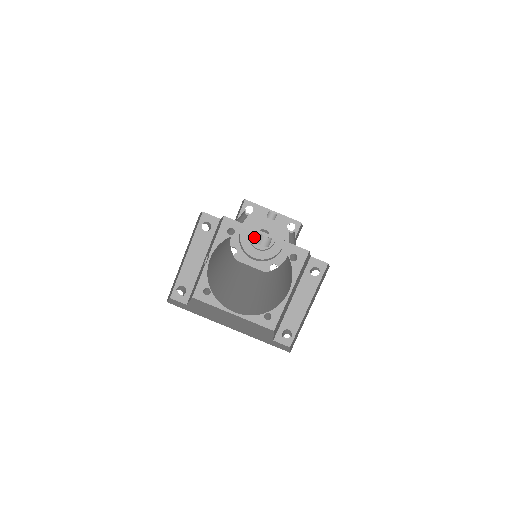
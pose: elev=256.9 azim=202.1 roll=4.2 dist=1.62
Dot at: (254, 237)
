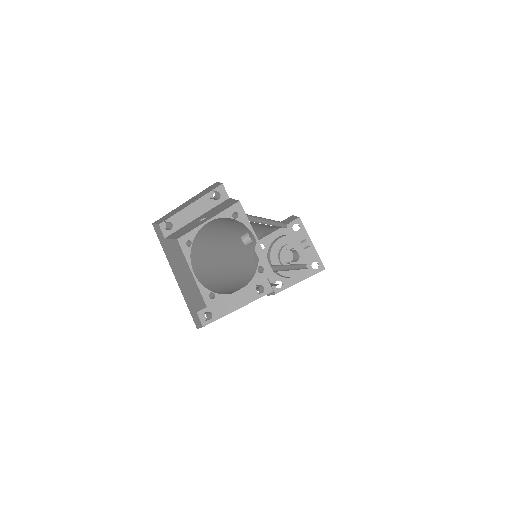
Dot at: occluded
